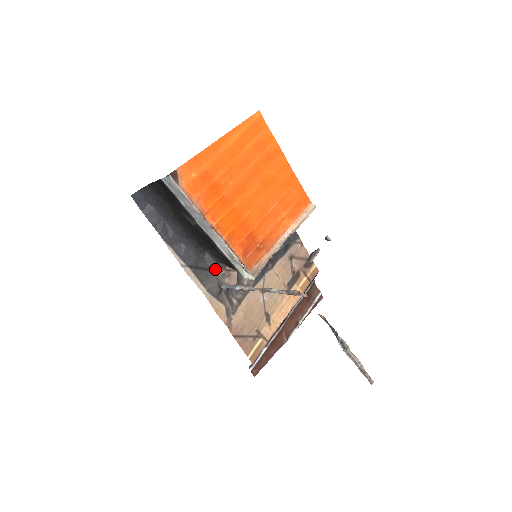
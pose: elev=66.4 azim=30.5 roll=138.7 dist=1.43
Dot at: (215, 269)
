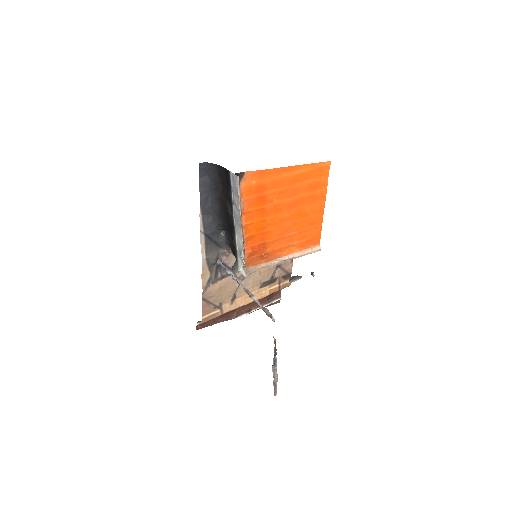
Dot at: (221, 246)
